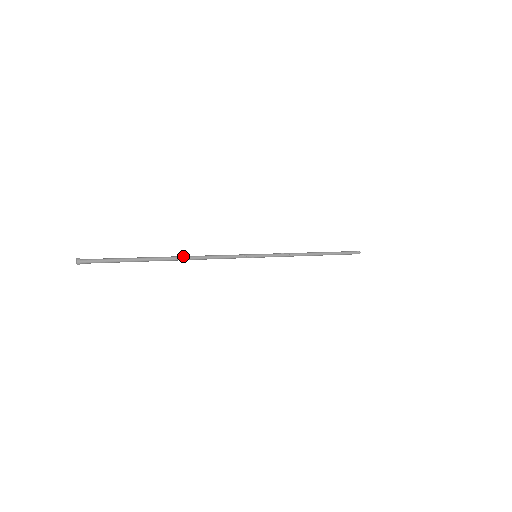
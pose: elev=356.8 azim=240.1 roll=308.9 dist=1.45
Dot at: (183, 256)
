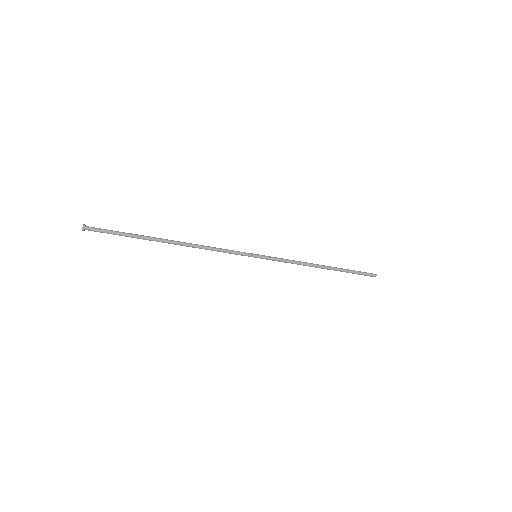
Dot at: occluded
